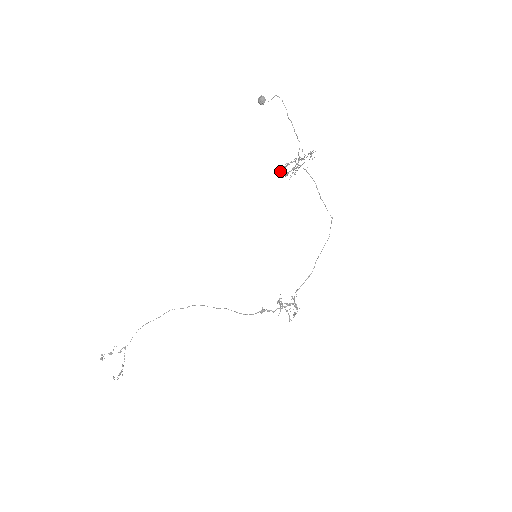
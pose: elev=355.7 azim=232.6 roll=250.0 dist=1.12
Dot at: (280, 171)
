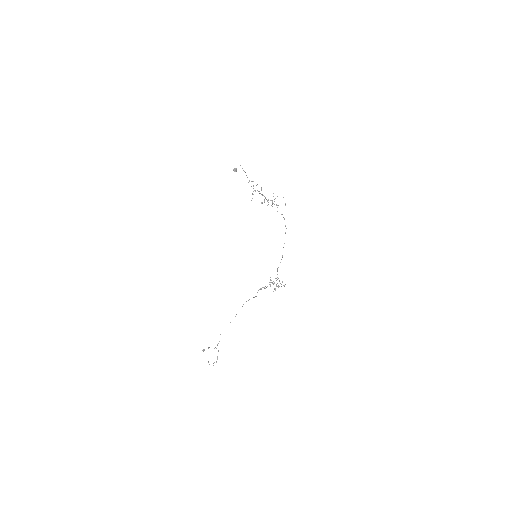
Dot at: occluded
